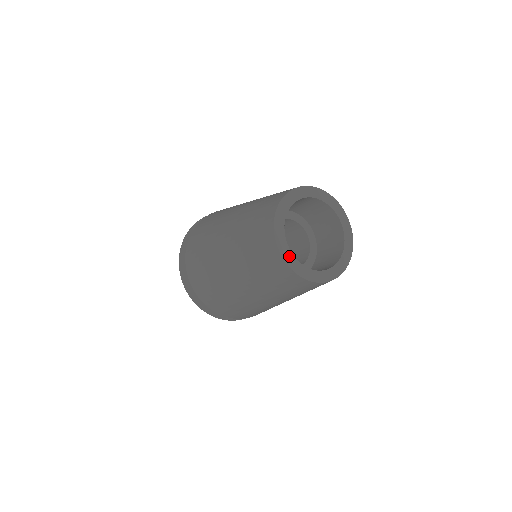
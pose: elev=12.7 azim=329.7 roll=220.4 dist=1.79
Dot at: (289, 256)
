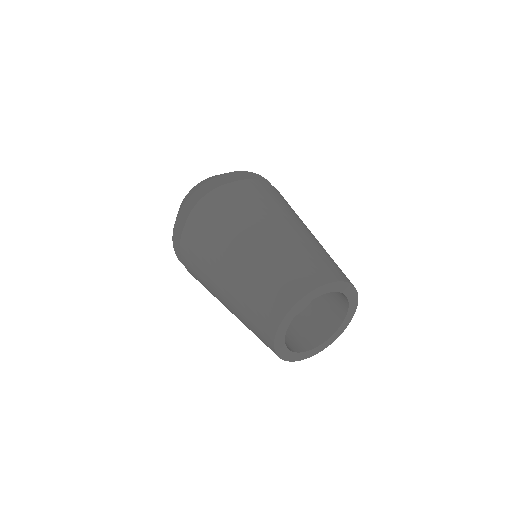
Dot at: (300, 356)
